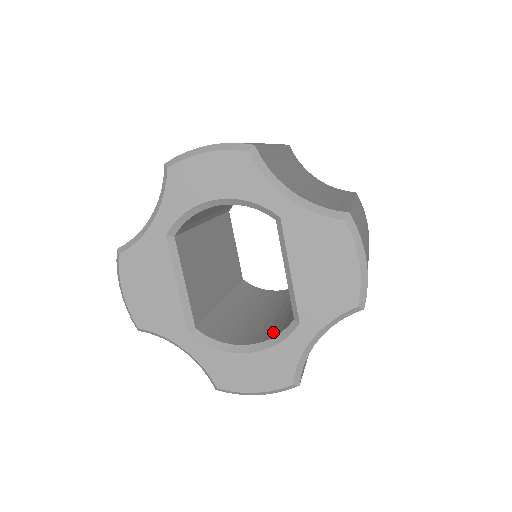
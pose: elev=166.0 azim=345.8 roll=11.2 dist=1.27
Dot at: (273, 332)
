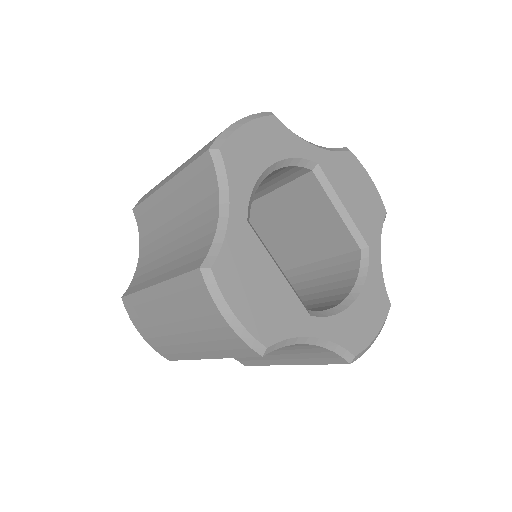
Dot at: (345, 280)
